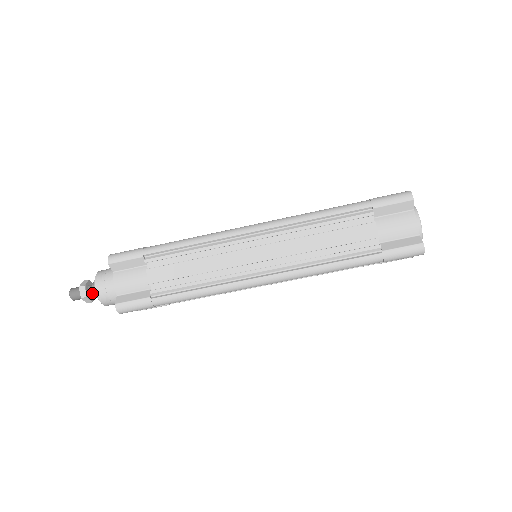
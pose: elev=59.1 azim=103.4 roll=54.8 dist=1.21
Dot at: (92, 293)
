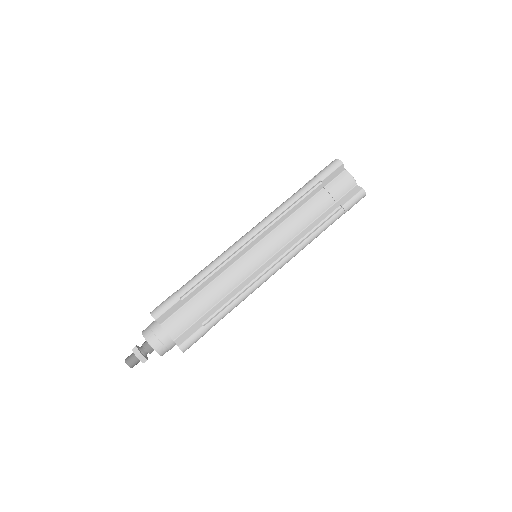
Dot at: (142, 348)
